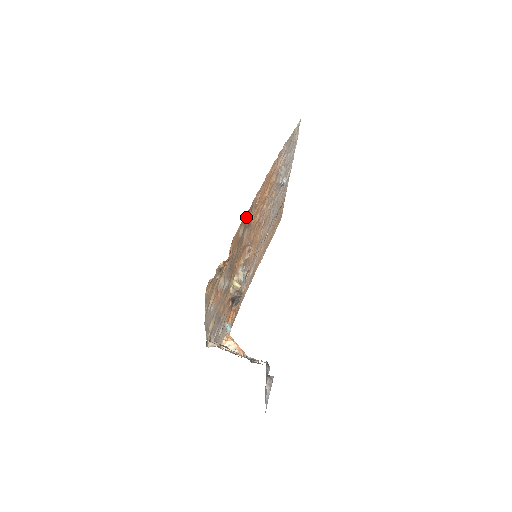
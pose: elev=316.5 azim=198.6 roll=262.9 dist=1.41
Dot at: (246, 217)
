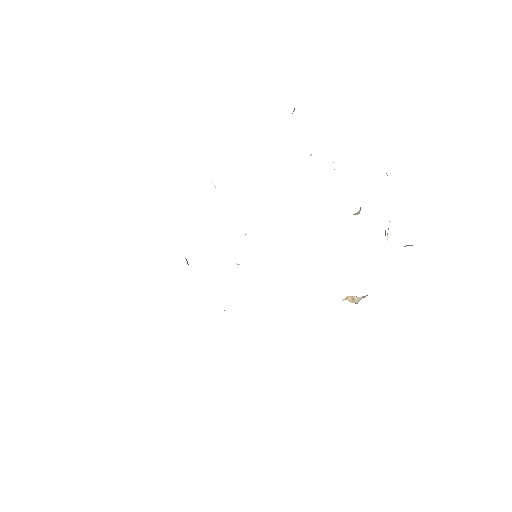
Dot at: occluded
